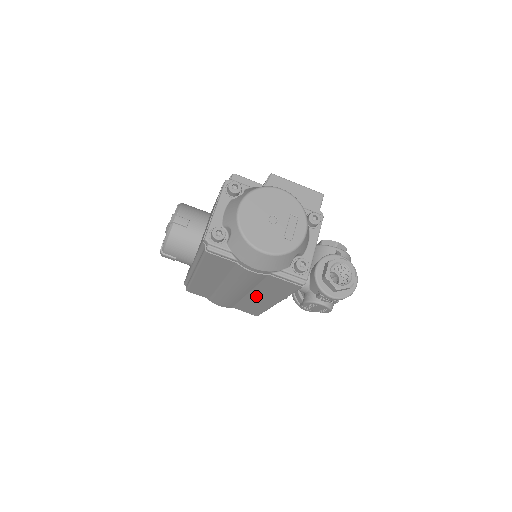
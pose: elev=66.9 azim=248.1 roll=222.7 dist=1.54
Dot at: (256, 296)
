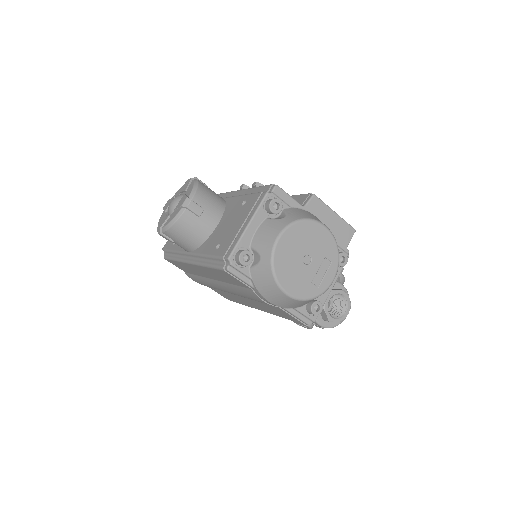
Dot at: (244, 299)
